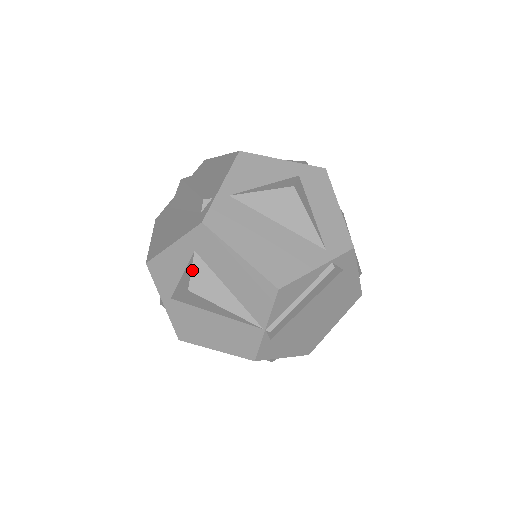
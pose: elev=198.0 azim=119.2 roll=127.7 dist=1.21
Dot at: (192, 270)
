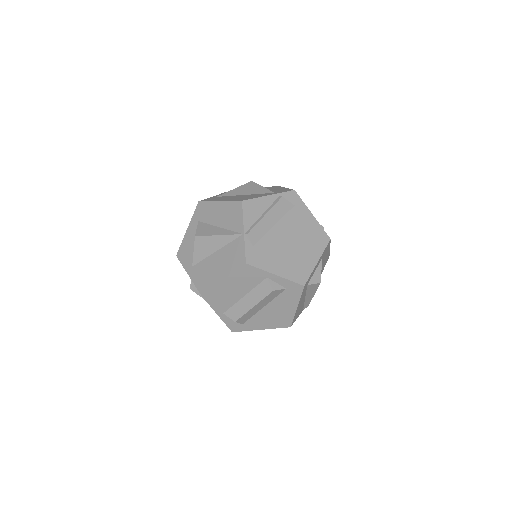
Dot at: (197, 228)
